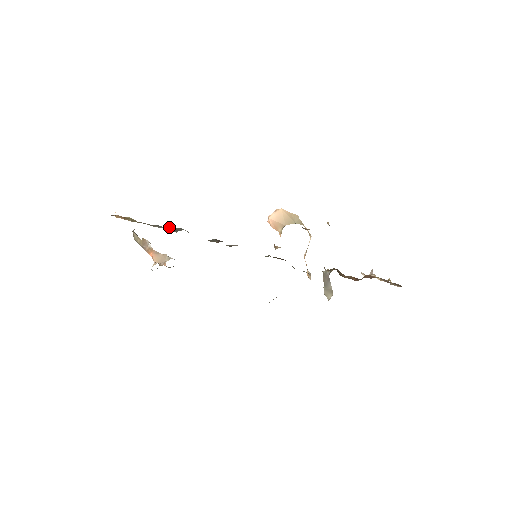
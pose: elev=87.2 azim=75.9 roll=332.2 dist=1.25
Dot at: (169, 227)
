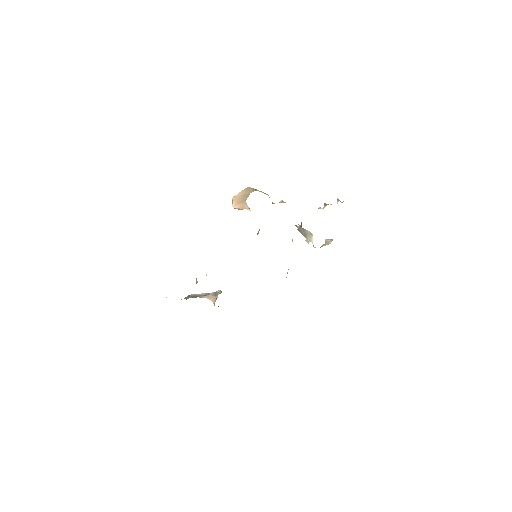
Dot at: occluded
